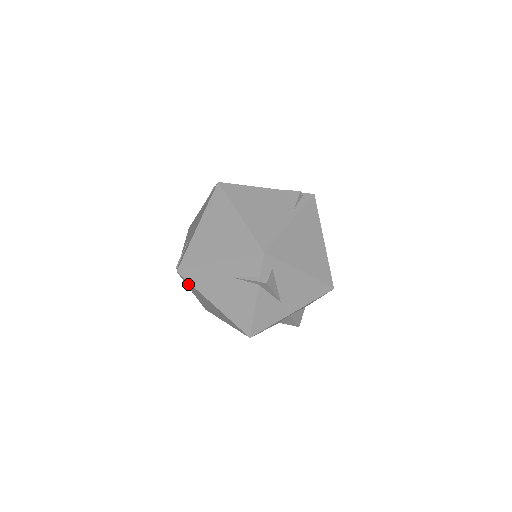
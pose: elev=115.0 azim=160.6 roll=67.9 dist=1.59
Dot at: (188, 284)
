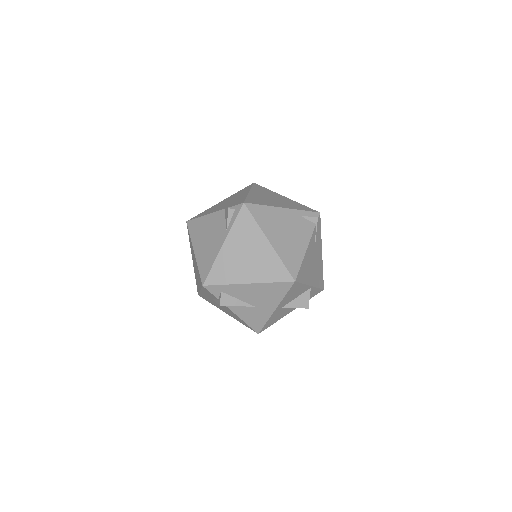
Dot at: occluded
